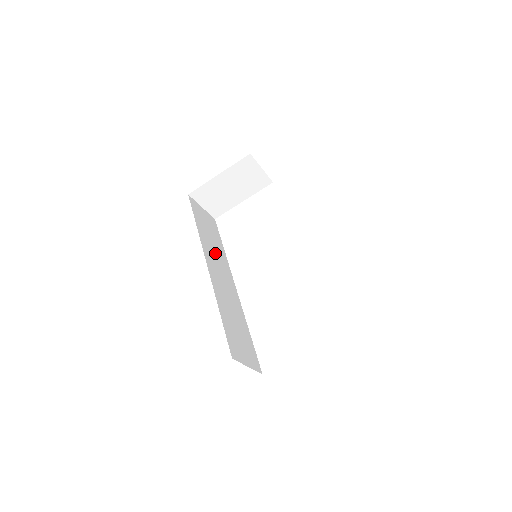
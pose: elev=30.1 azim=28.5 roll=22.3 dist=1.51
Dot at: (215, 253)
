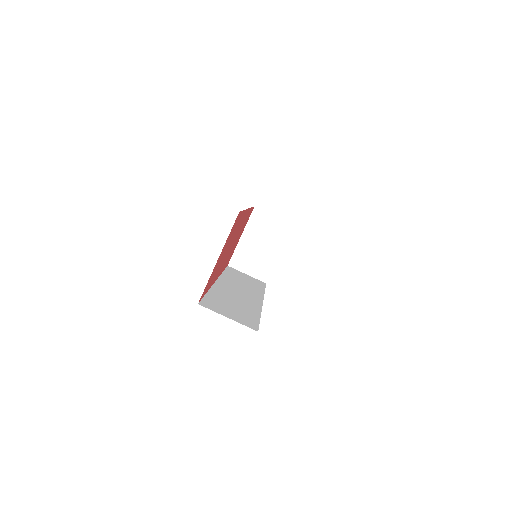
Dot at: (242, 286)
